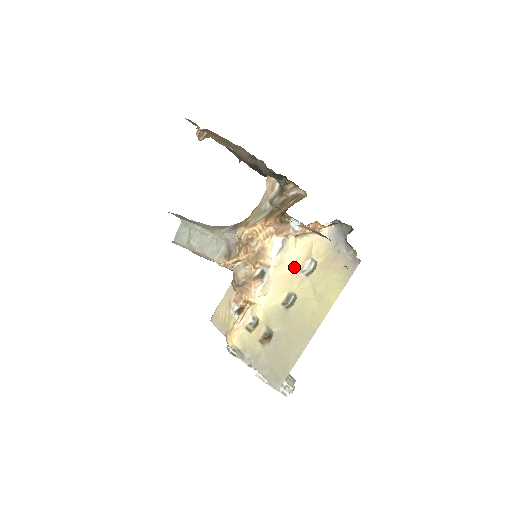
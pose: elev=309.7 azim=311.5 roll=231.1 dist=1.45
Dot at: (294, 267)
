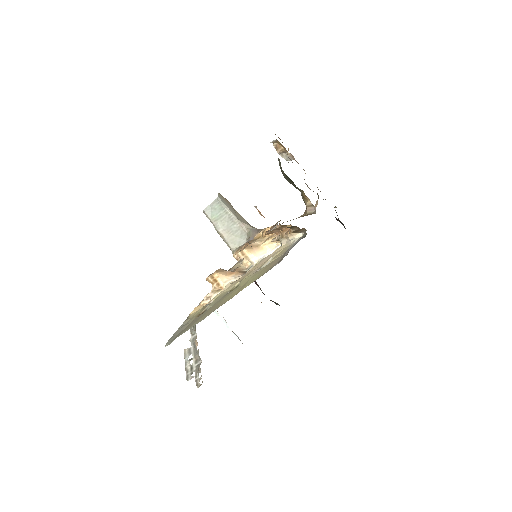
Dot at: (260, 265)
